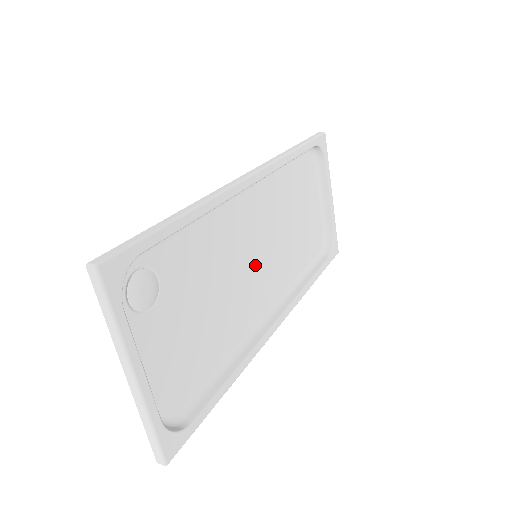
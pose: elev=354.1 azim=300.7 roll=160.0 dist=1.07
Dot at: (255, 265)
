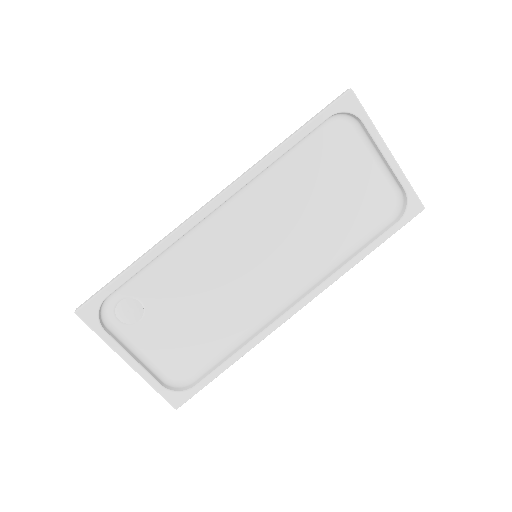
Dot at: (259, 263)
